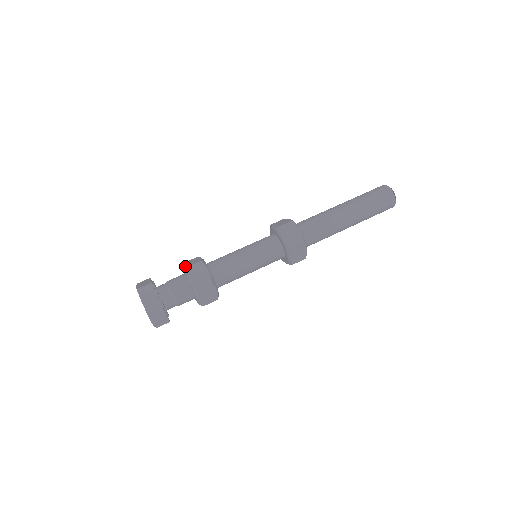
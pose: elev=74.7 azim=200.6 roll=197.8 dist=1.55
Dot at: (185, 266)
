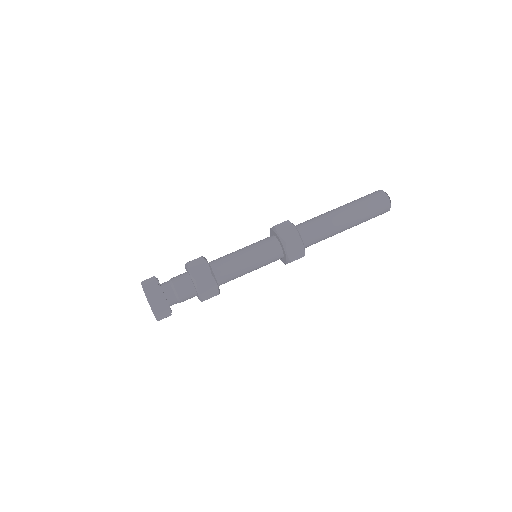
Dot at: (194, 276)
